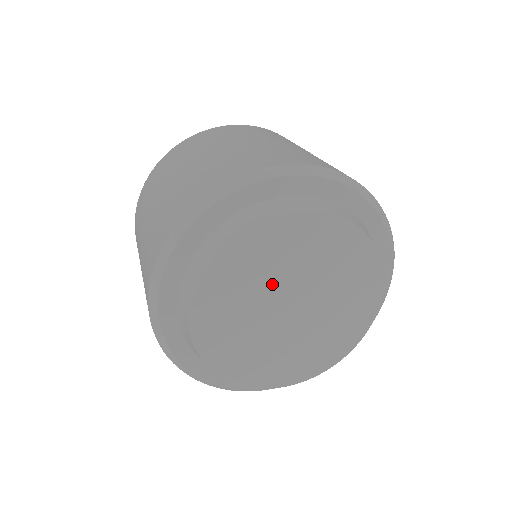
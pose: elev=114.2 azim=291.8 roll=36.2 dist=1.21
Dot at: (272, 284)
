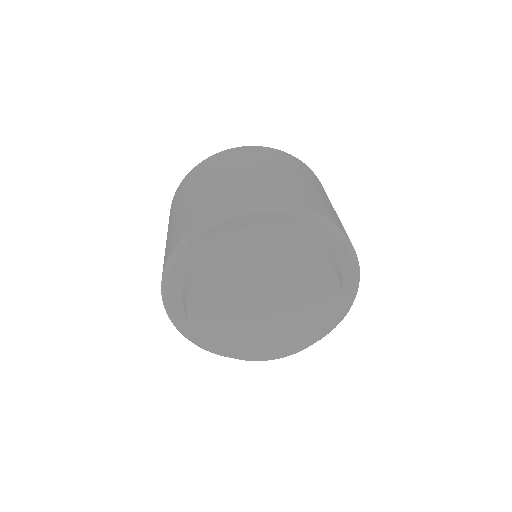
Dot at: (253, 286)
